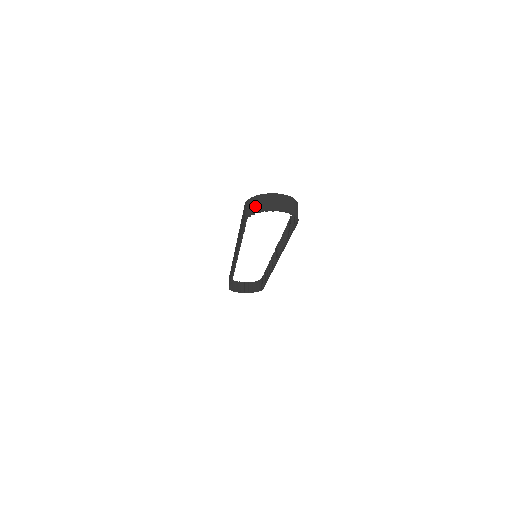
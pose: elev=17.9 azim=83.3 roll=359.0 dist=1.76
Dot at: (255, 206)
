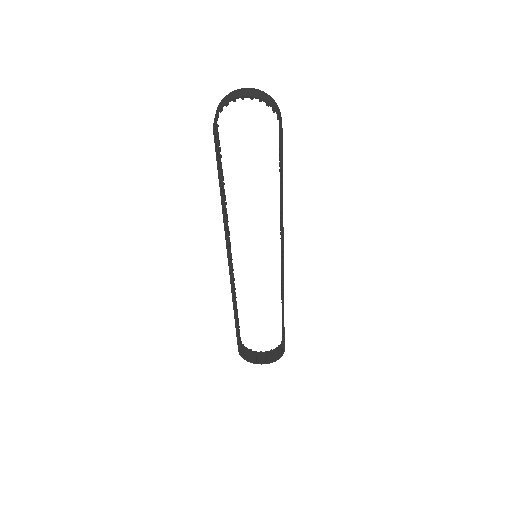
Dot at: (222, 103)
